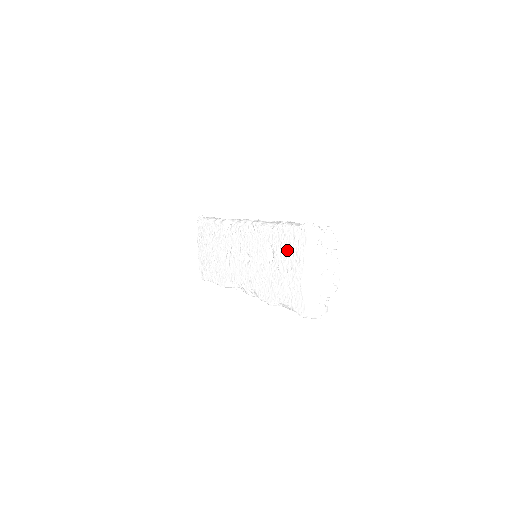
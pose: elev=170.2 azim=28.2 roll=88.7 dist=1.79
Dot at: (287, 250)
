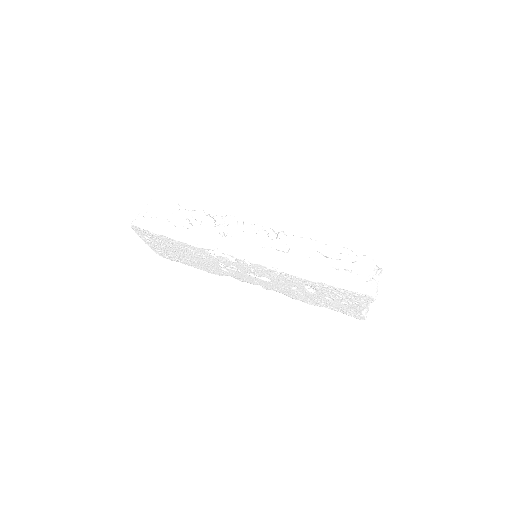
Dot at: (341, 297)
